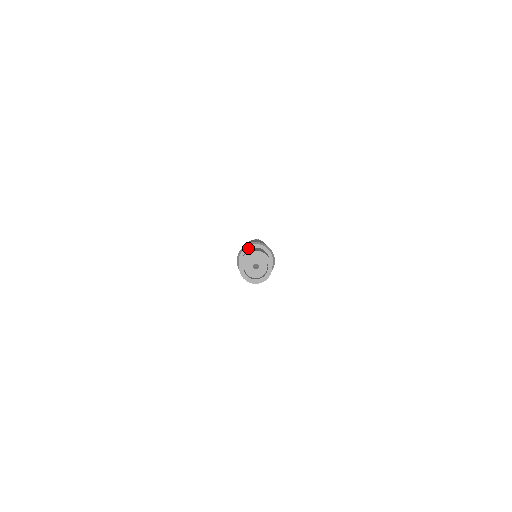
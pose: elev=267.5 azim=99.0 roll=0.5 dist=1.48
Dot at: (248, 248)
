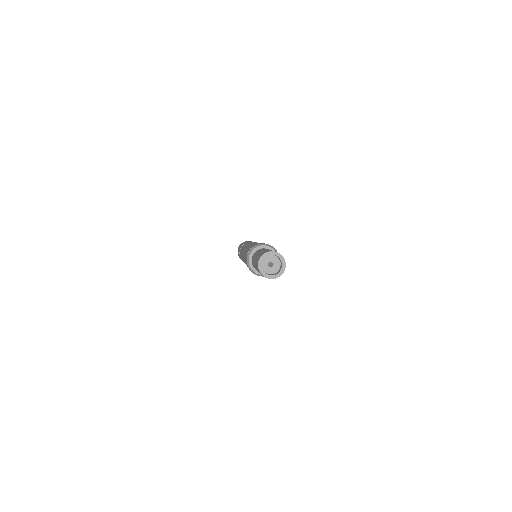
Dot at: (259, 248)
